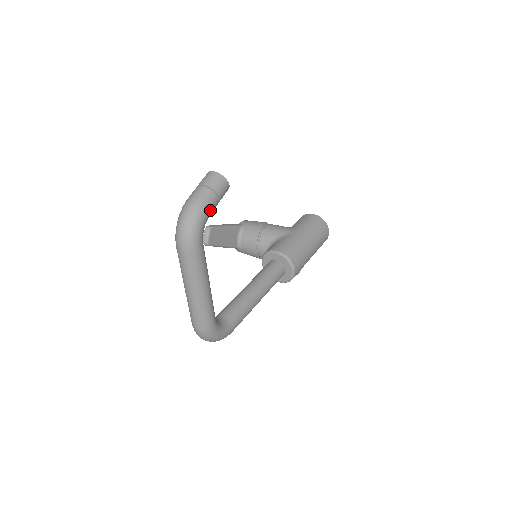
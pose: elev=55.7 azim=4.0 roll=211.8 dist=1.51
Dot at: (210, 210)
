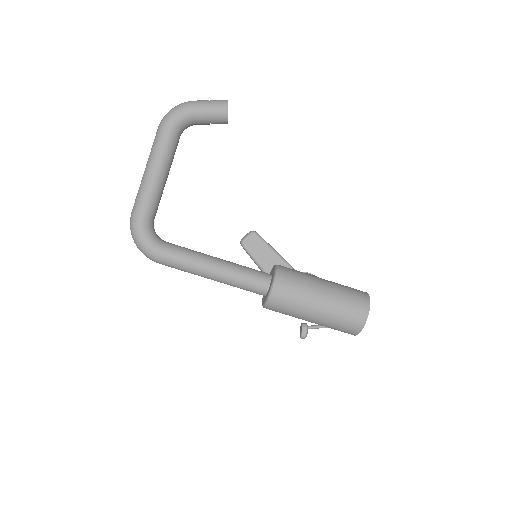
Dot at: (196, 111)
